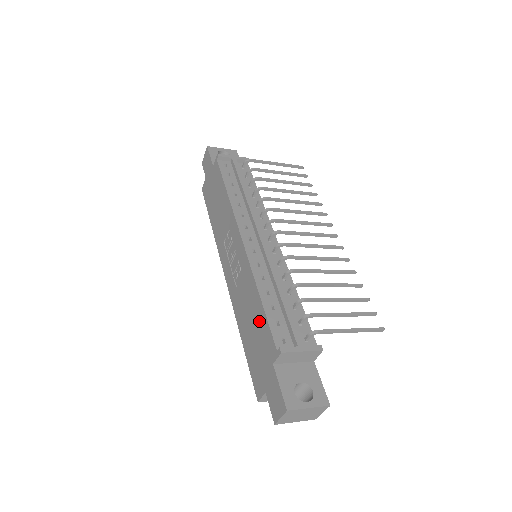
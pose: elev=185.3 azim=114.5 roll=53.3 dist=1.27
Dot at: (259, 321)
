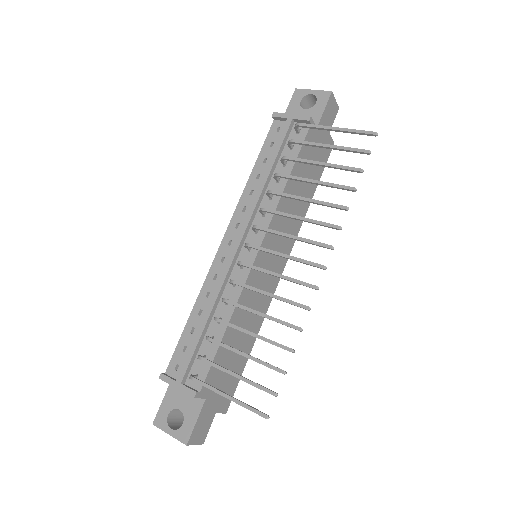
Dot at: occluded
